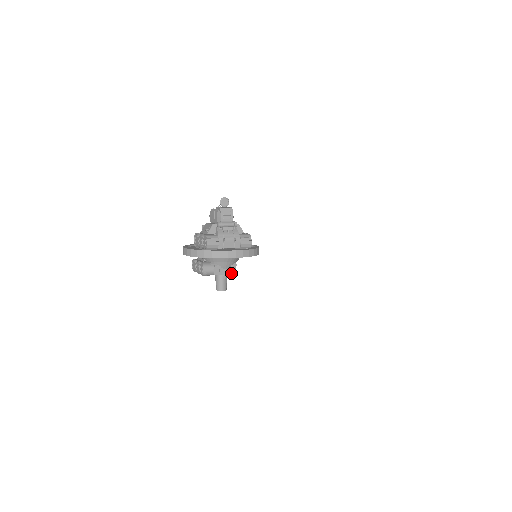
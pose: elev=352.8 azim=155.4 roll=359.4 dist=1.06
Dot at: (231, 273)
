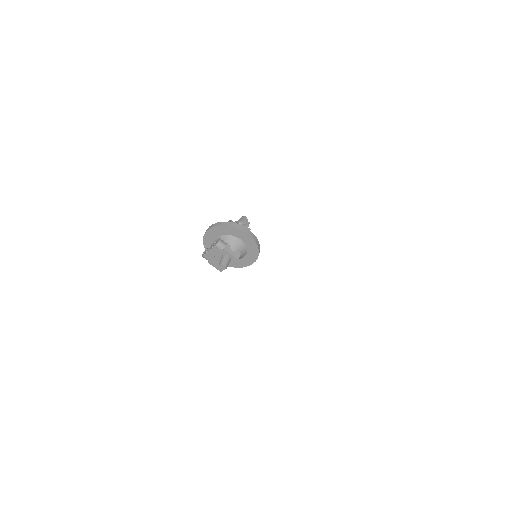
Dot at: (235, 257)
